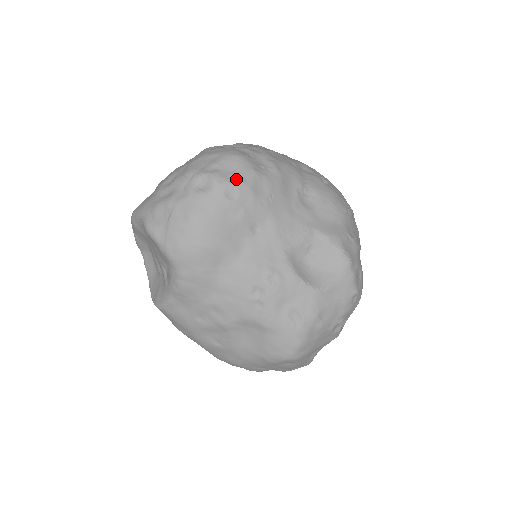
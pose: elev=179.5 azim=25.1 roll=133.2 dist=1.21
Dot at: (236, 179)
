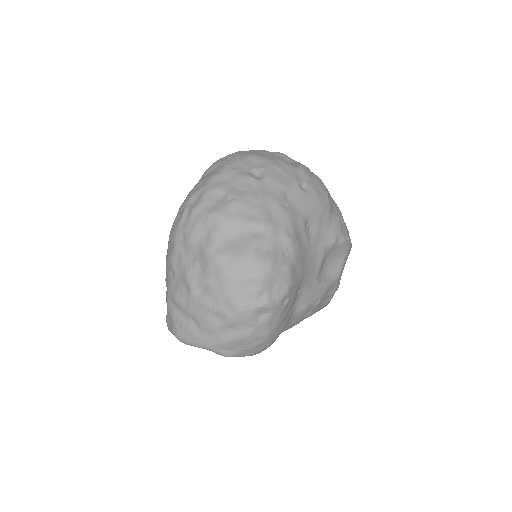
Dot at: (283, 289)
